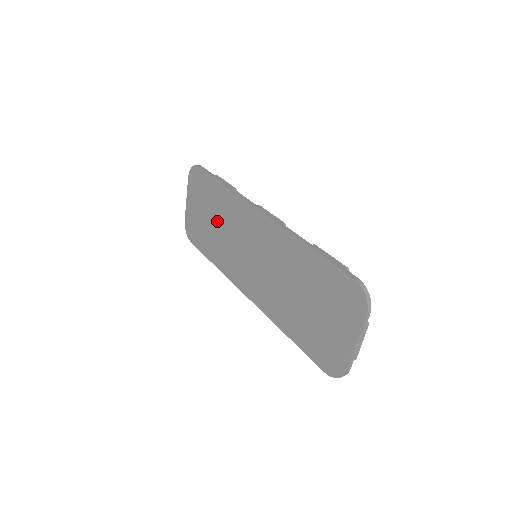
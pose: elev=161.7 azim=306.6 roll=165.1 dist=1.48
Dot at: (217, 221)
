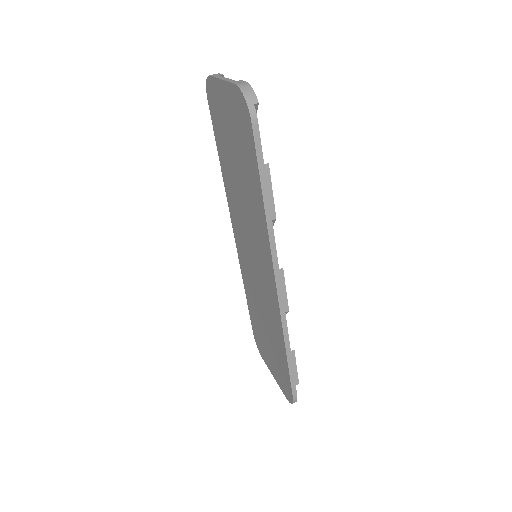
Dot at: (240, 180)
